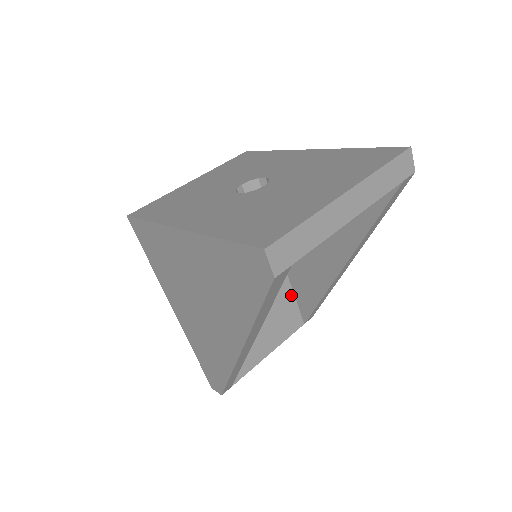
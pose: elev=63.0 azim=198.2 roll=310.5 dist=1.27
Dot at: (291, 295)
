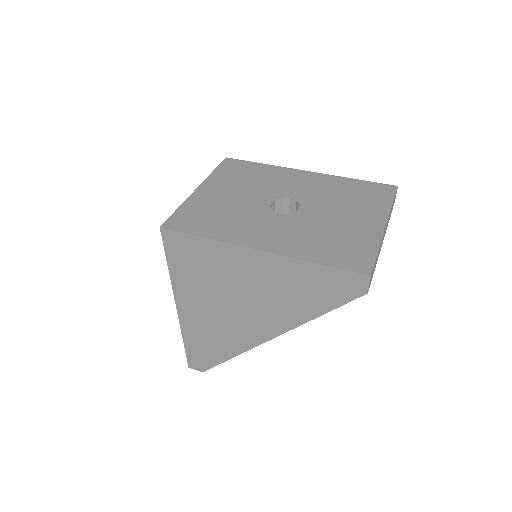
Dot at: occluded
